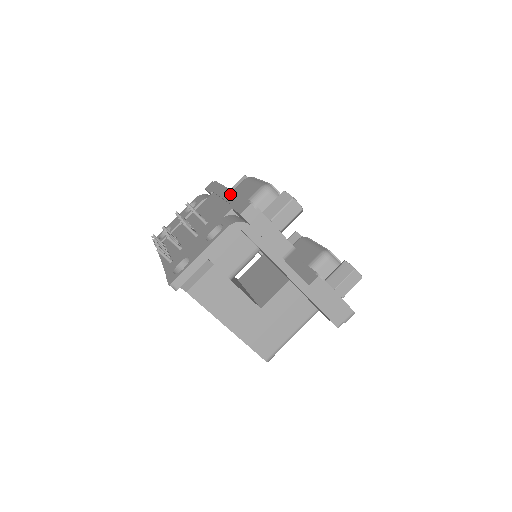
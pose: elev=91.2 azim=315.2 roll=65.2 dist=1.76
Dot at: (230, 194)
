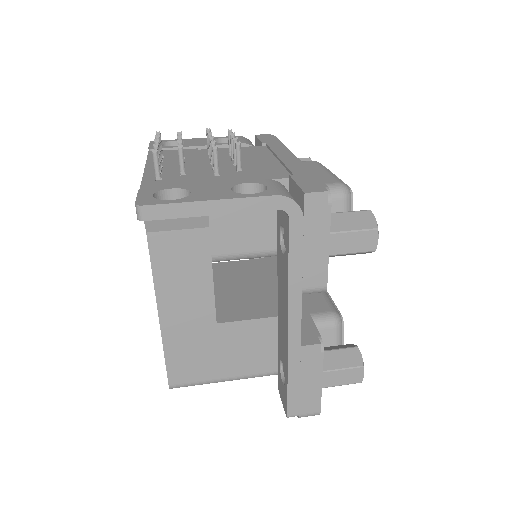
Dot at: (294, 161)
